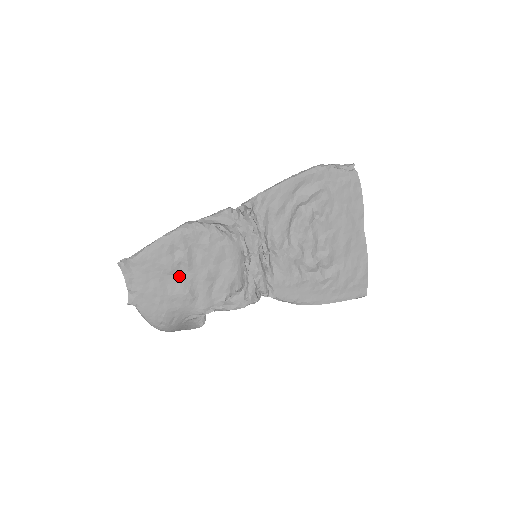
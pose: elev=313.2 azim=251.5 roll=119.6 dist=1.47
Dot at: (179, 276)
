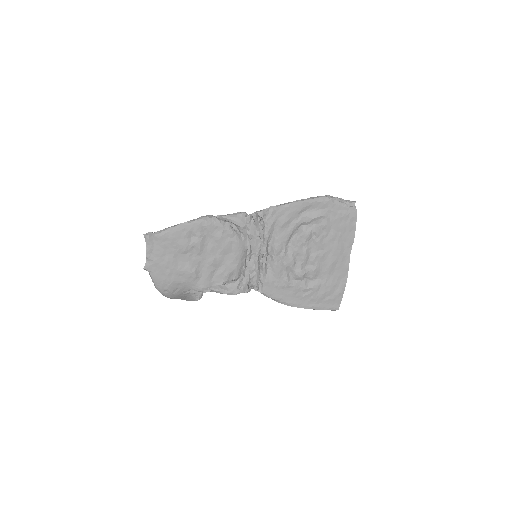
Dot at: (190, 257)
